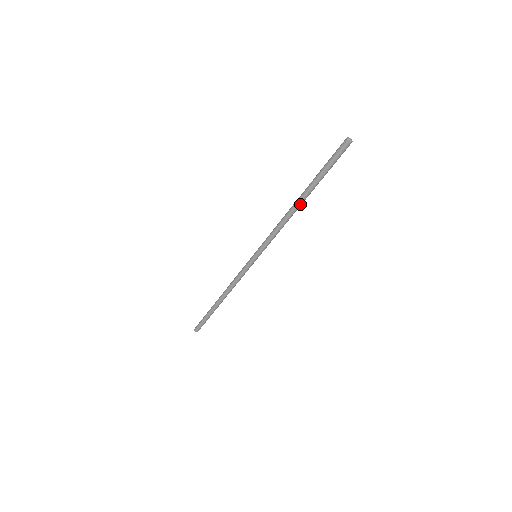
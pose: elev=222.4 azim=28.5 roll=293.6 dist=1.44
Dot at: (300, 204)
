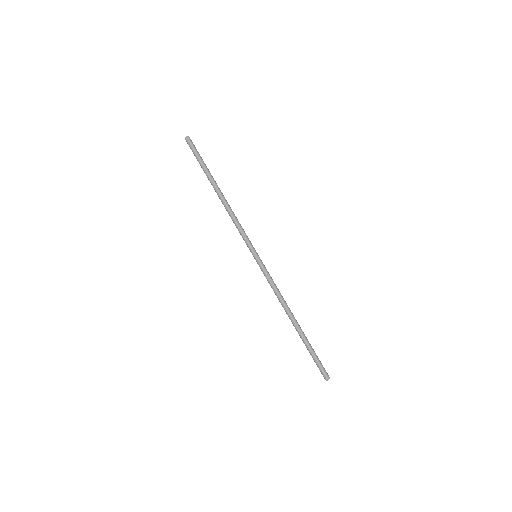
Dot at: (221, 192)
